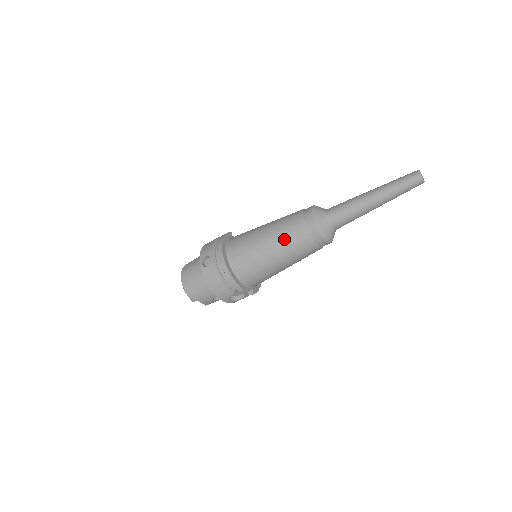
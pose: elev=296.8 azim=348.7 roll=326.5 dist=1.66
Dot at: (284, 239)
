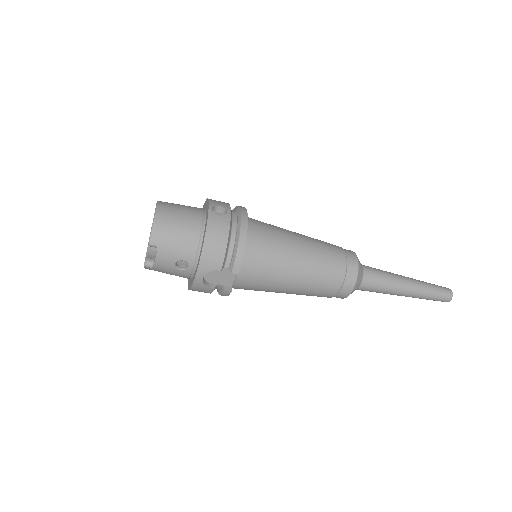
Dot at: (321, 255)
